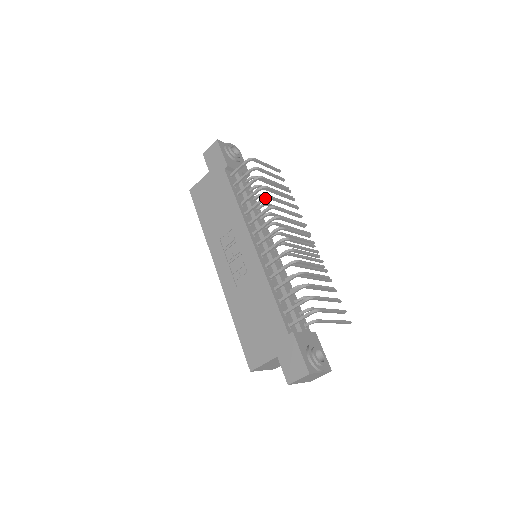
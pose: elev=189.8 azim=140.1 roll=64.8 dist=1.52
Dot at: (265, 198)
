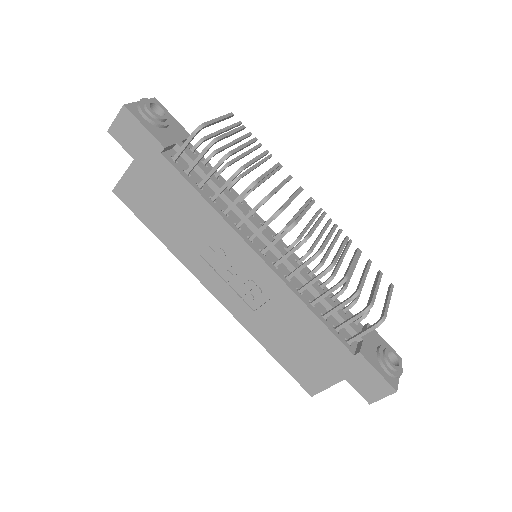
Dot at: (251, 188)
